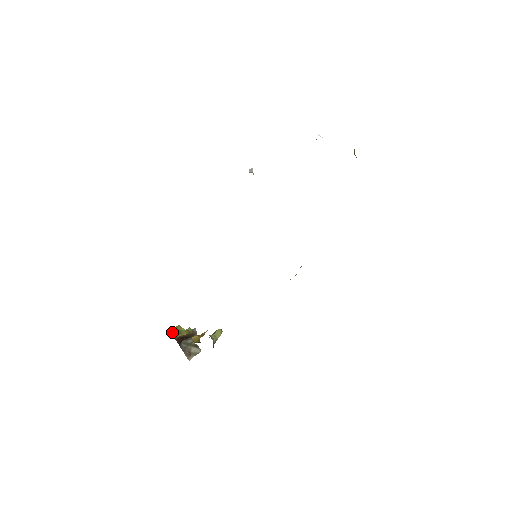
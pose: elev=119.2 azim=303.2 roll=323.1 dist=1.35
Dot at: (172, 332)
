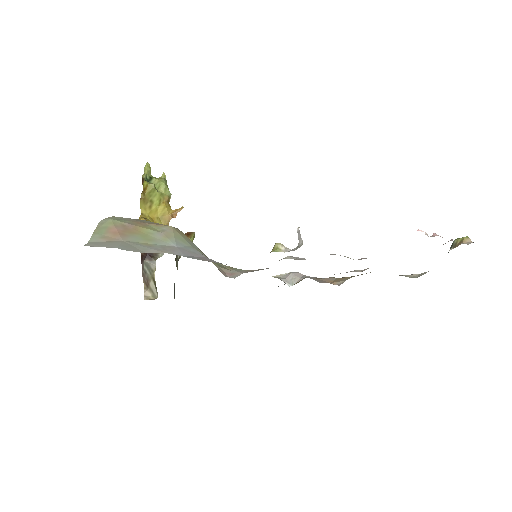
Dot at: (142, 193)
